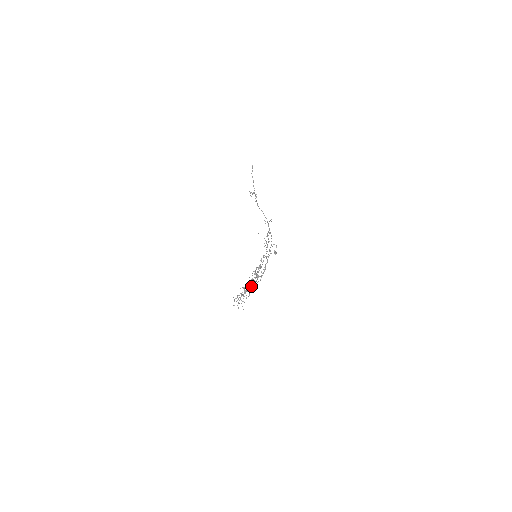
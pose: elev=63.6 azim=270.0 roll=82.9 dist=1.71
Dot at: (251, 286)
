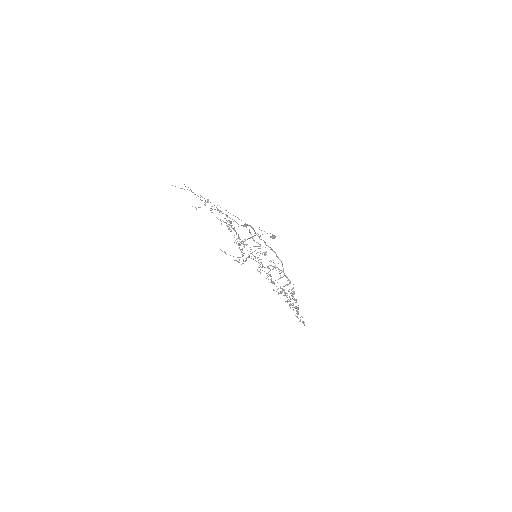
Dot at: (281, 277)
